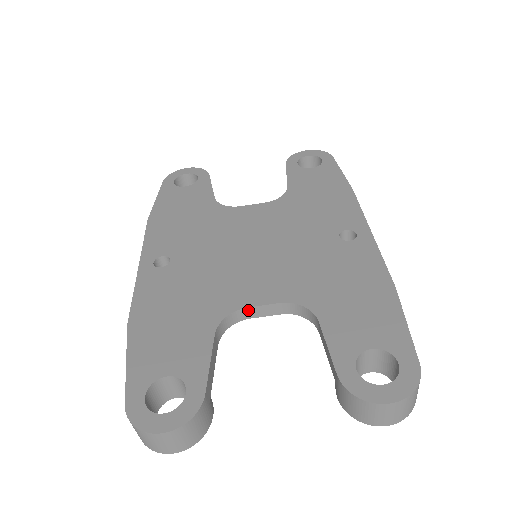
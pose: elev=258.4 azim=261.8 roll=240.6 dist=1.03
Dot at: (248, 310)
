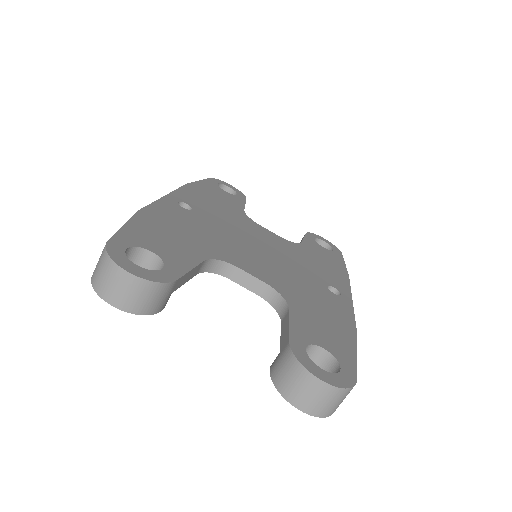
Dot at: (236, 270)
